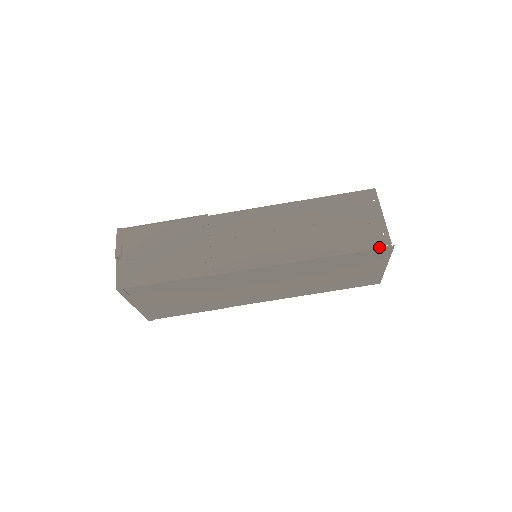
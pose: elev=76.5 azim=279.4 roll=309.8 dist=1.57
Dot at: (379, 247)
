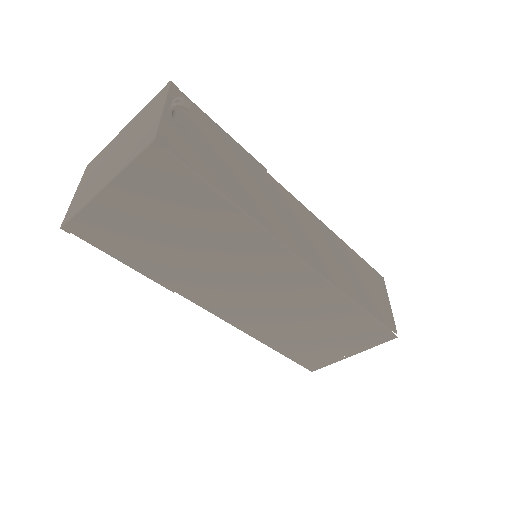
Dot at: (390, 329)
